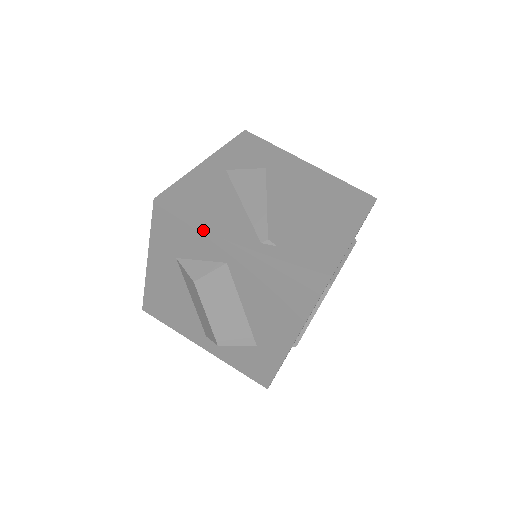
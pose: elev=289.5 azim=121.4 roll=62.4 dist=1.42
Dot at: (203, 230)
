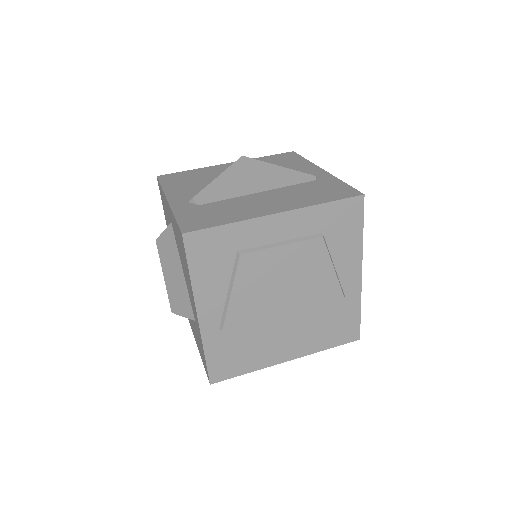
Dot at: (163, 193)
